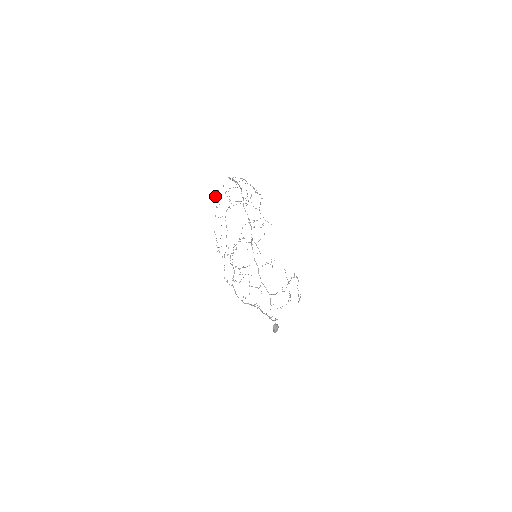
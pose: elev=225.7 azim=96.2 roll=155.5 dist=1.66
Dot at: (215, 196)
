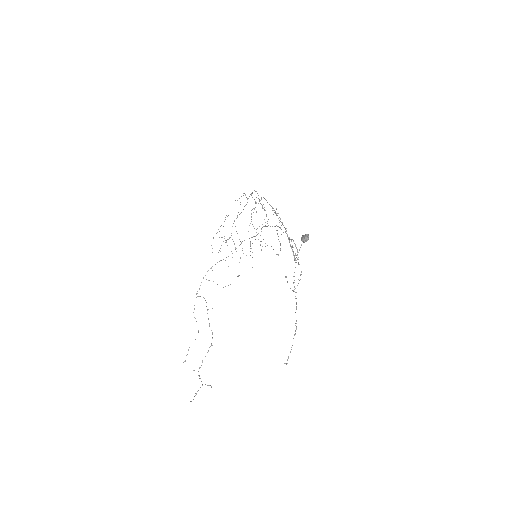
Dot at: occluded
